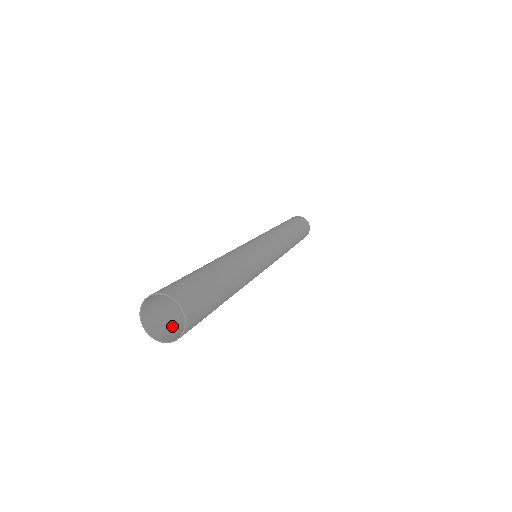
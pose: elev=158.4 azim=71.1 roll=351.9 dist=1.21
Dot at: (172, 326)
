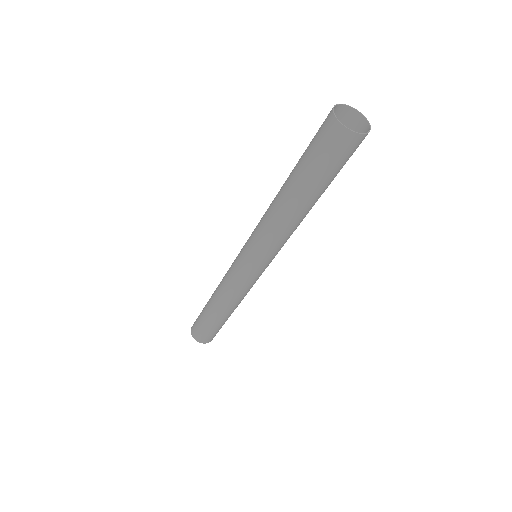
Dot at: (341, 154)
